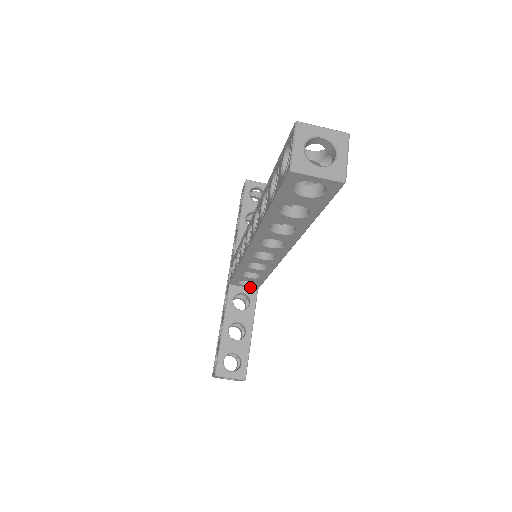
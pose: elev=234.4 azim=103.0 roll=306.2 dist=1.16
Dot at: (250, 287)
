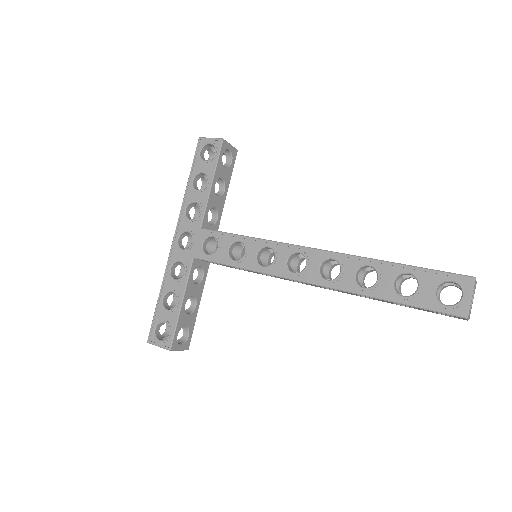
Dot at: (207, 262)
